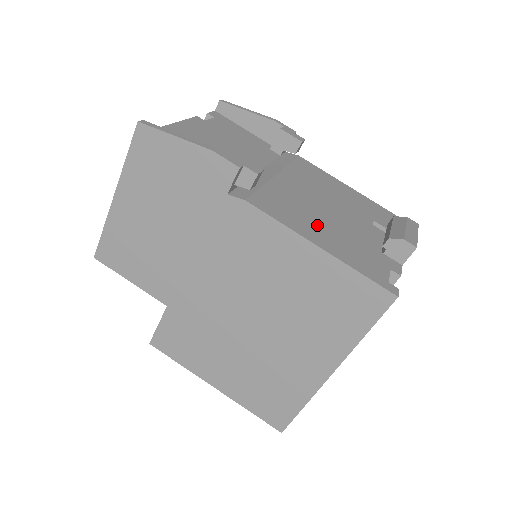
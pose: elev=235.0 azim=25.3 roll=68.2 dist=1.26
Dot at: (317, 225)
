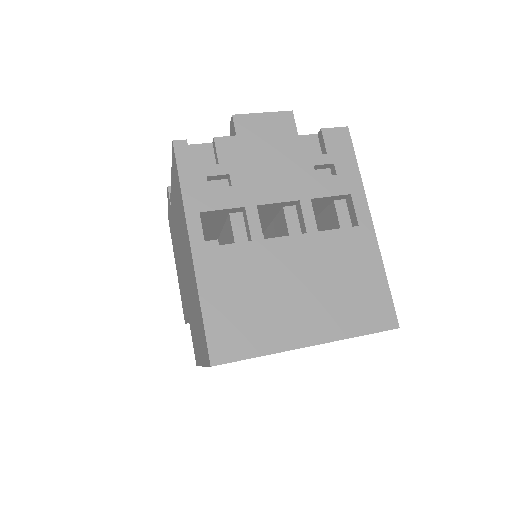
Dot at: occluded
